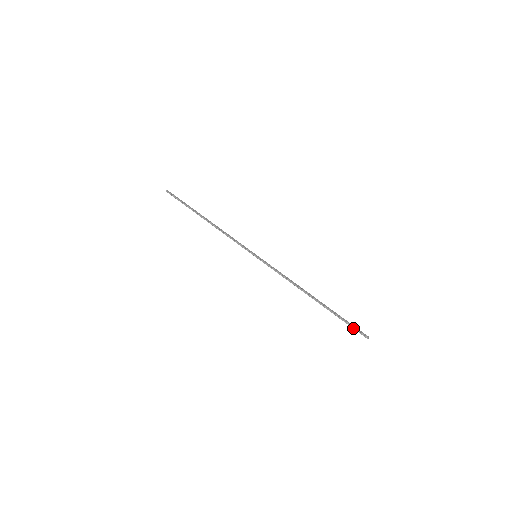
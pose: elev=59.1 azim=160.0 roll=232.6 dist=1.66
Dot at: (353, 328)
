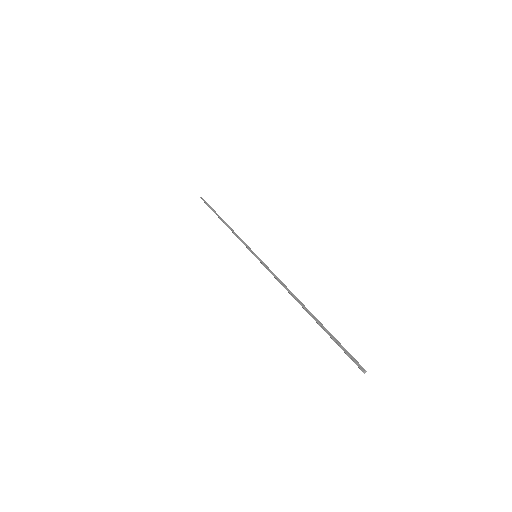
Dot at: (345, 352)
